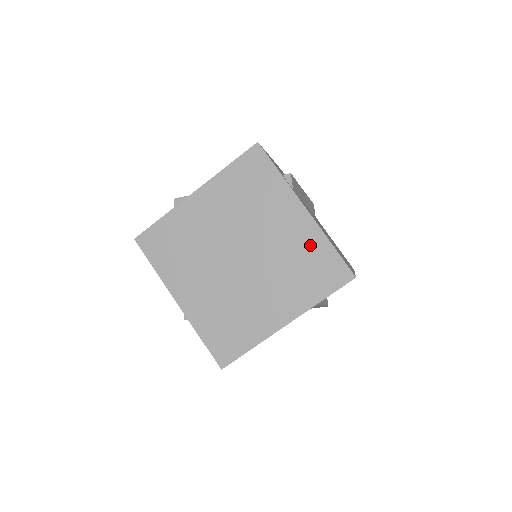
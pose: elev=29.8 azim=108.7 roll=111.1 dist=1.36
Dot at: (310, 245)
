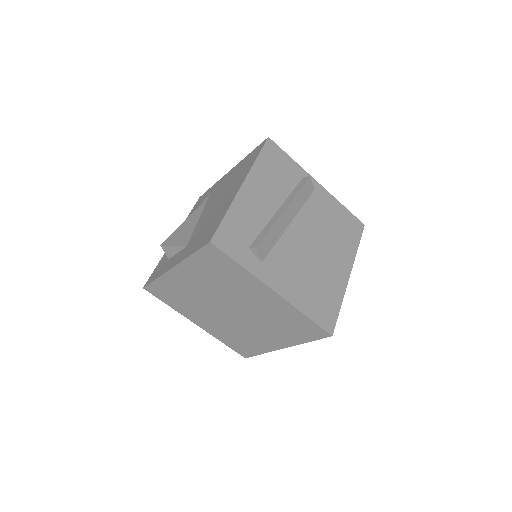
Dot at: (287, 313)
